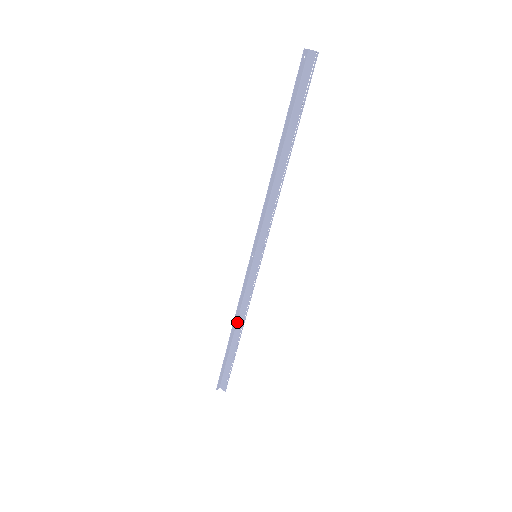
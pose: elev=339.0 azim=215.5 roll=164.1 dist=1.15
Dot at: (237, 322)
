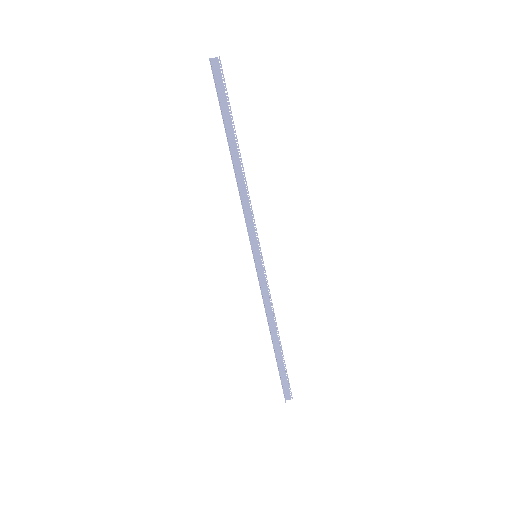
Dot at: (269, 328)
